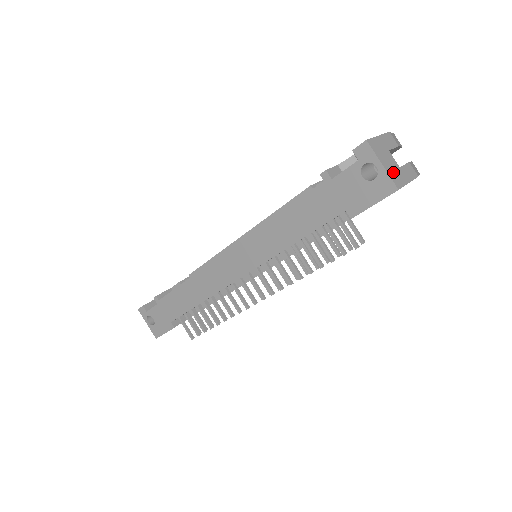
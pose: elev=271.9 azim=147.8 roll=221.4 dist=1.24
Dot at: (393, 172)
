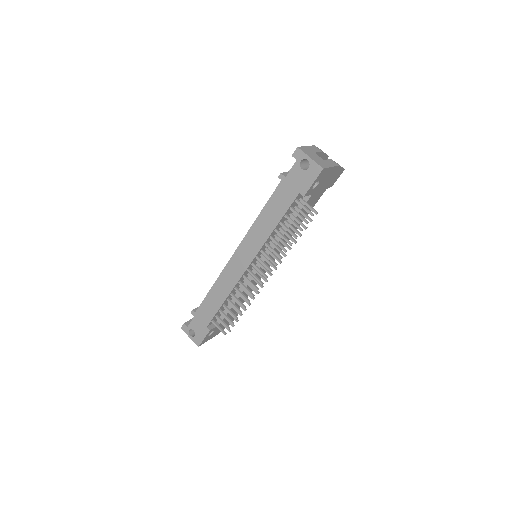
Dot at: (319, 161)
